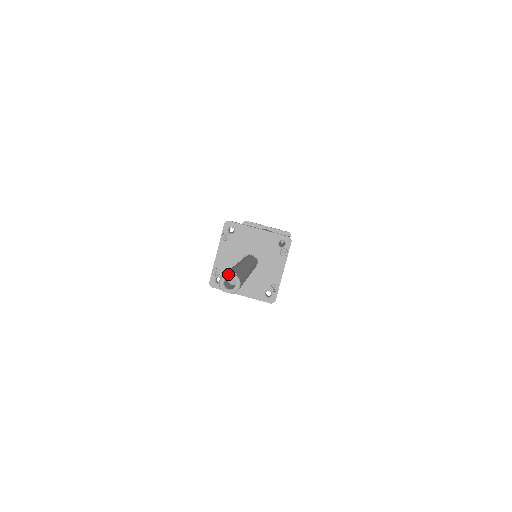
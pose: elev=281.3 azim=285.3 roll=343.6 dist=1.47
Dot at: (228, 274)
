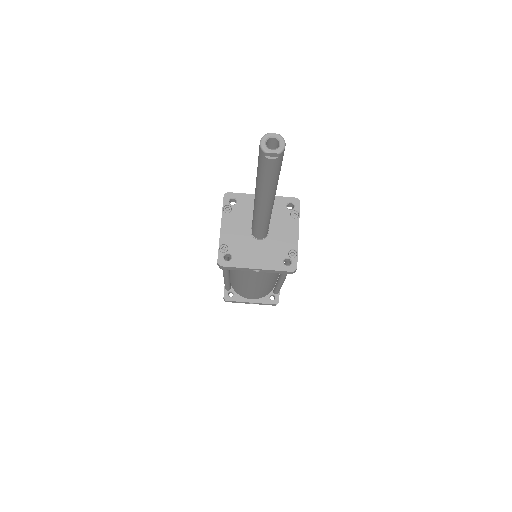
Dot at: (269, 133)
